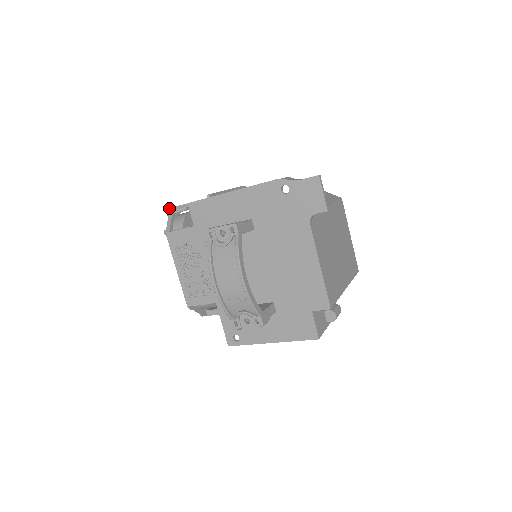
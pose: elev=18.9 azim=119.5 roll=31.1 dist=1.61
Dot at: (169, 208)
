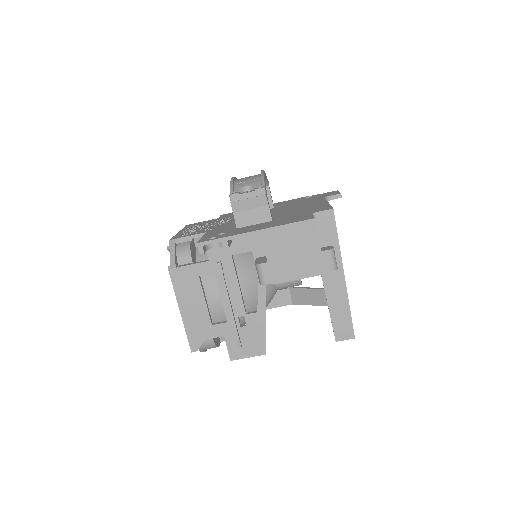
Dot at: occluded
